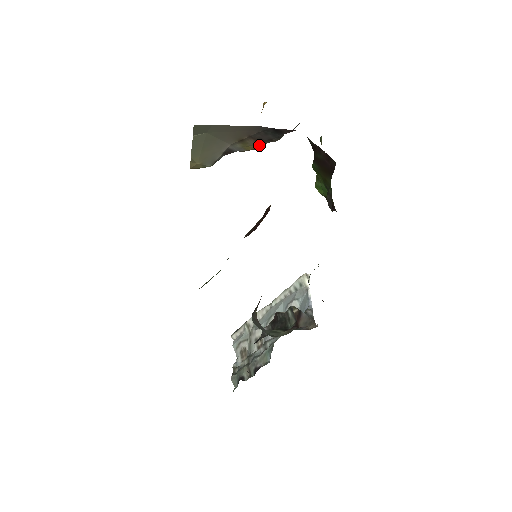
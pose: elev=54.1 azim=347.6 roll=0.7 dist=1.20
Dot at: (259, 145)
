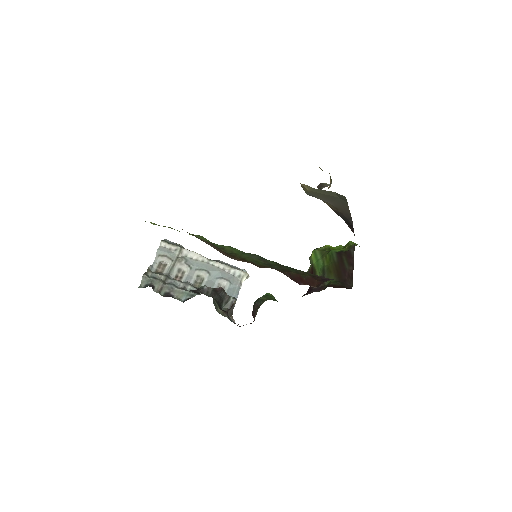
Dot at: occluded
